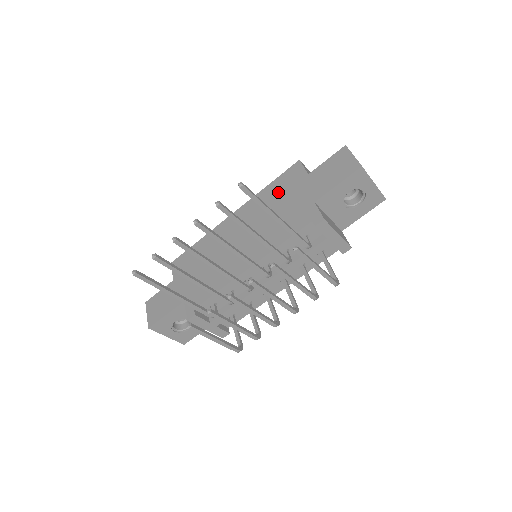
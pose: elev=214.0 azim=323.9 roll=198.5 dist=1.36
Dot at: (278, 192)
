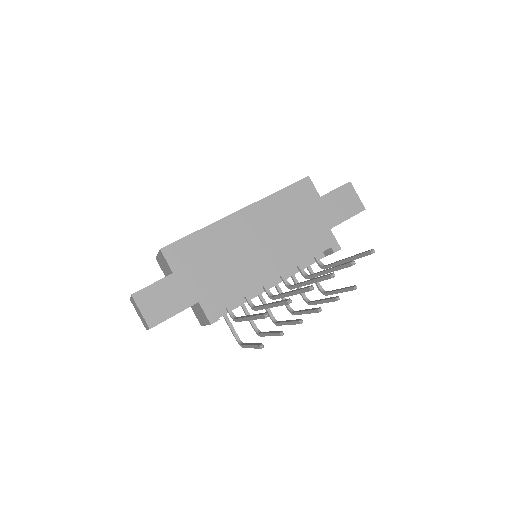
Dot at: (292, 204)
